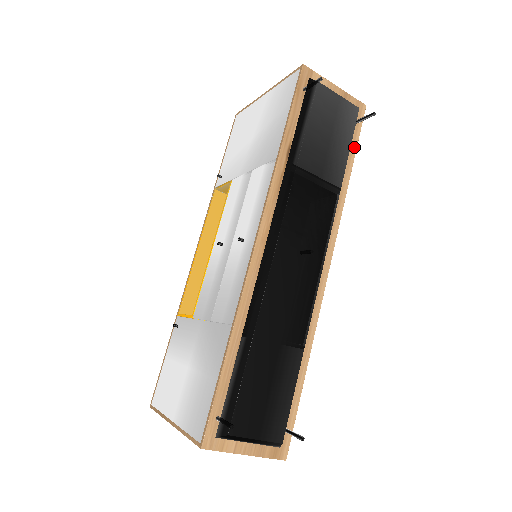
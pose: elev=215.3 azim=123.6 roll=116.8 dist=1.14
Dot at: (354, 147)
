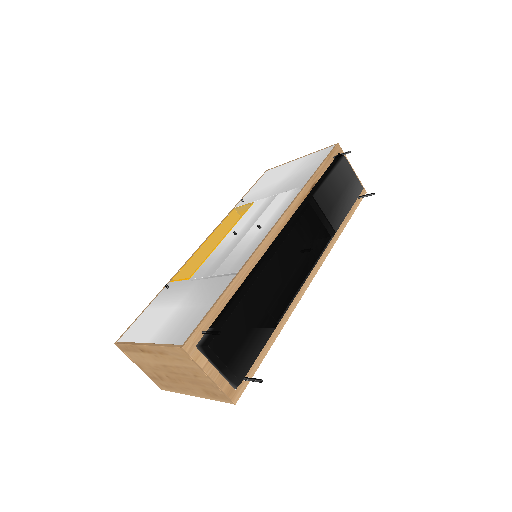
Dot at: (352, 212)
